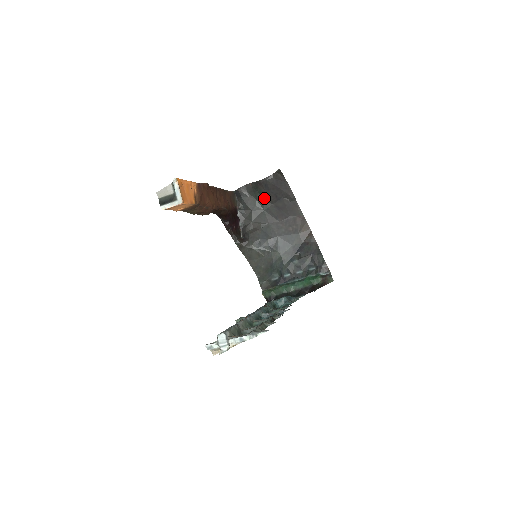
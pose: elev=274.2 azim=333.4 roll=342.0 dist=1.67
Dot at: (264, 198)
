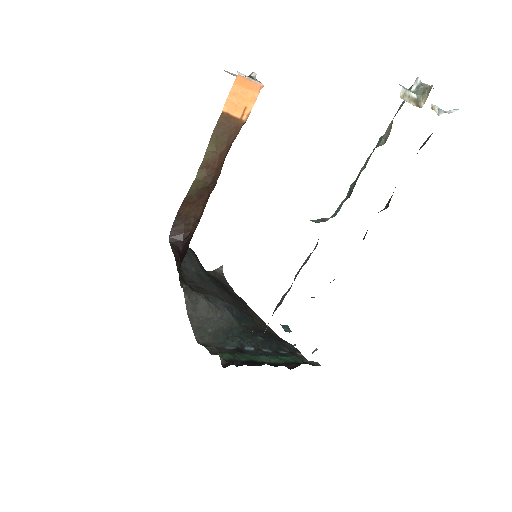
Dot at: (208, 274)
